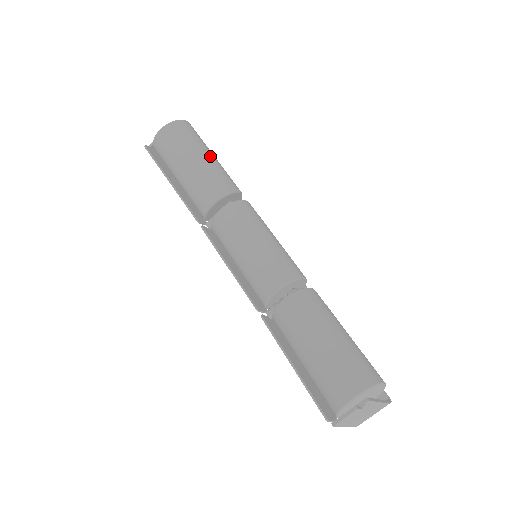
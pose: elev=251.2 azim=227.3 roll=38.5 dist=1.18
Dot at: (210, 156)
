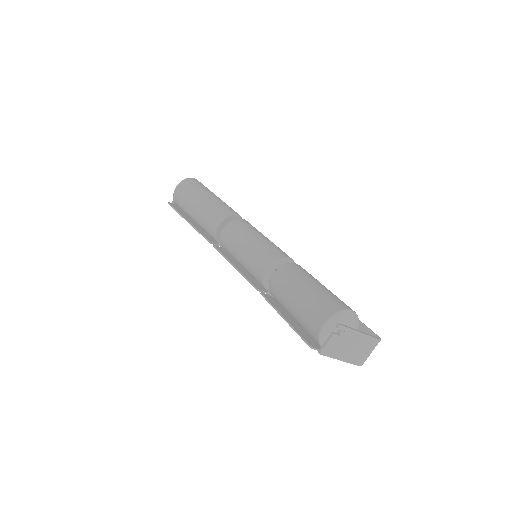
Dot at: (212, 196)
